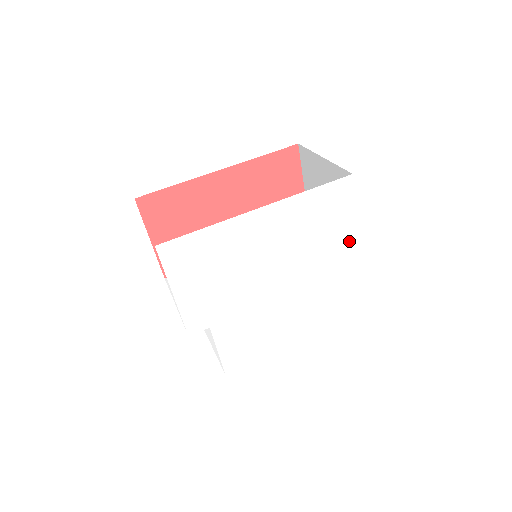
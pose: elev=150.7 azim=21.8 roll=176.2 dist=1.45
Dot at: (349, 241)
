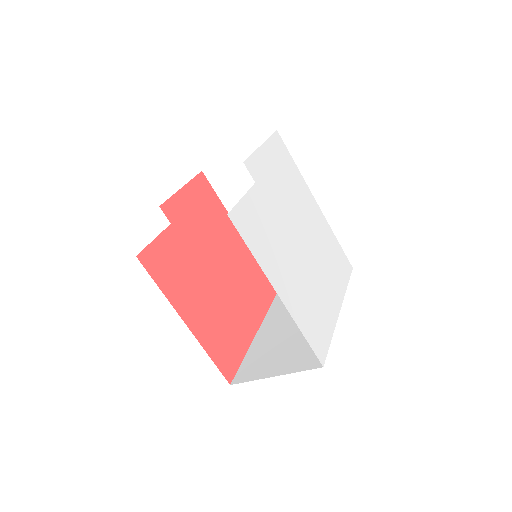
Dot at: (339, 295)
